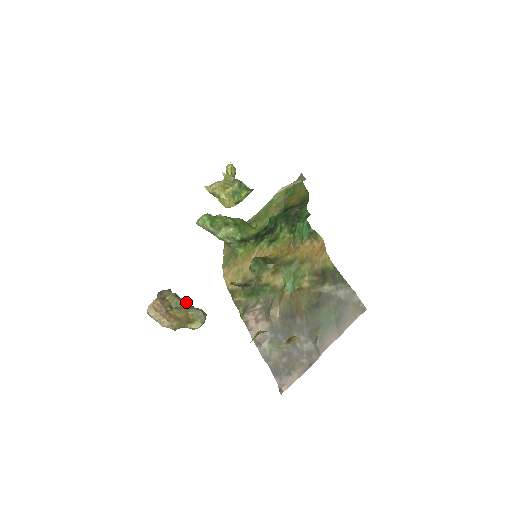
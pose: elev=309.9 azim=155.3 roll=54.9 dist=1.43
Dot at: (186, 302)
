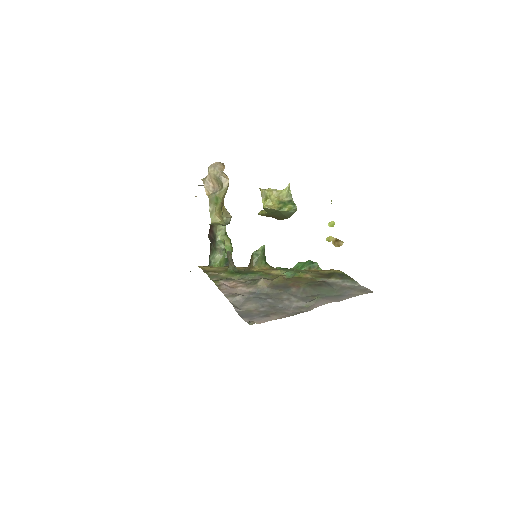
Dot at: occluded
